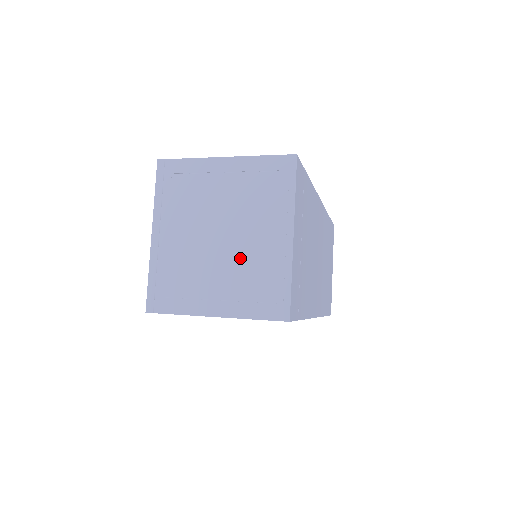
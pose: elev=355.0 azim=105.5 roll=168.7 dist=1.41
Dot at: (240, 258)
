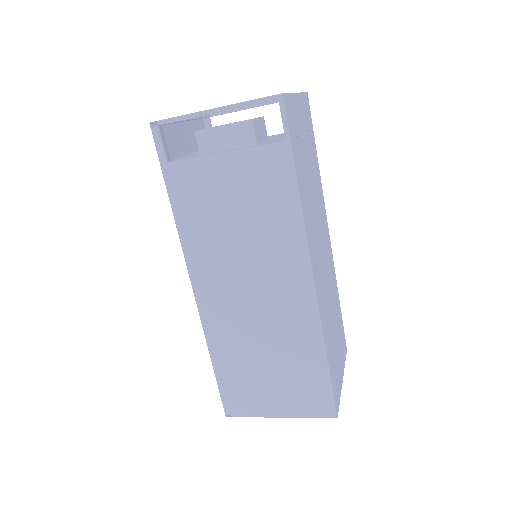
Dot at: occluded
